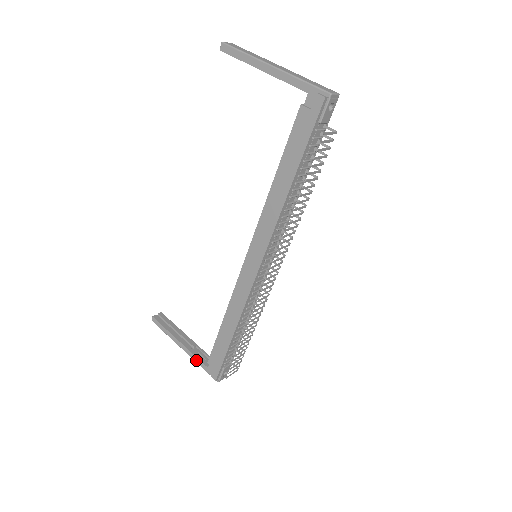
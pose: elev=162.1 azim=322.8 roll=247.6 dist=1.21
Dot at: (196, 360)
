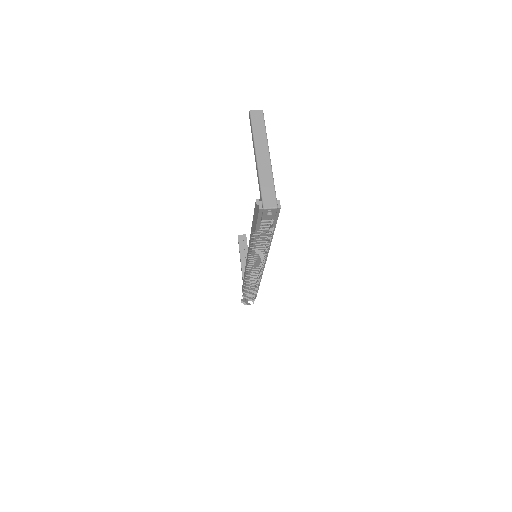
Dot at: occluded
